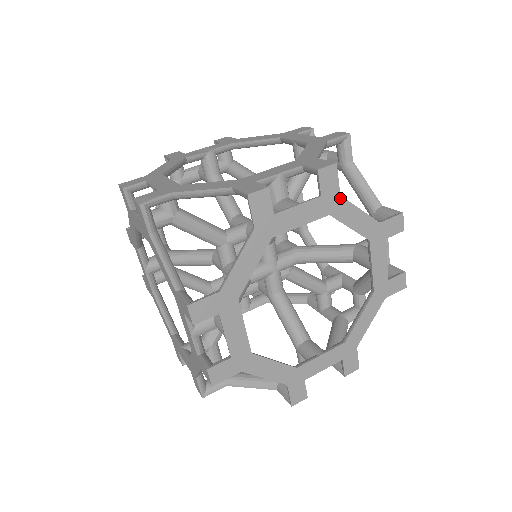
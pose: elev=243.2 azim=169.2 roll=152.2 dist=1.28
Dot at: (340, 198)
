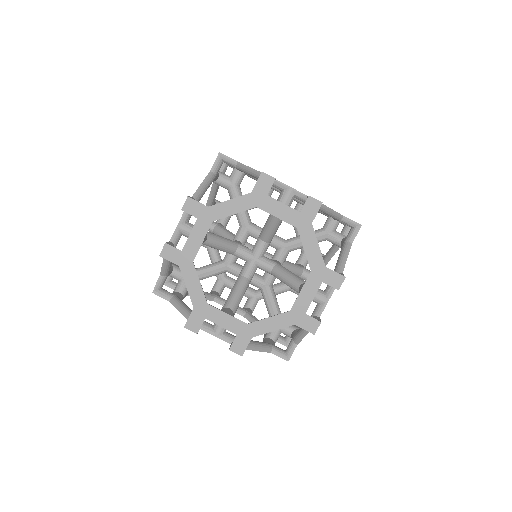
Dot at: (210, 208)
